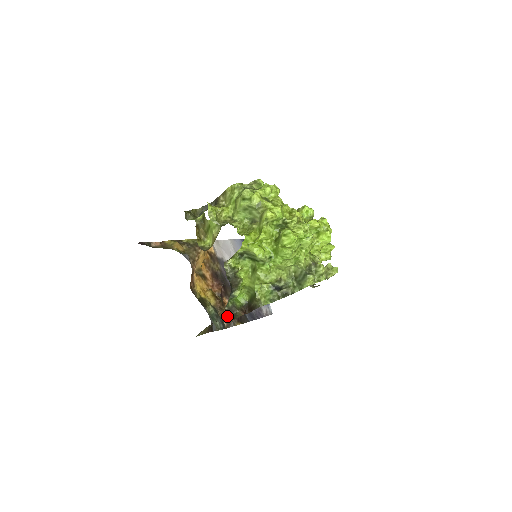
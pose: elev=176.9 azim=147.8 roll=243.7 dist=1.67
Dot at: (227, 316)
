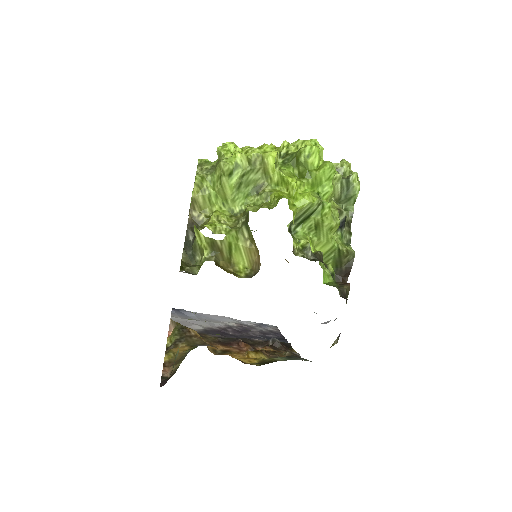
Dot at: occluded
